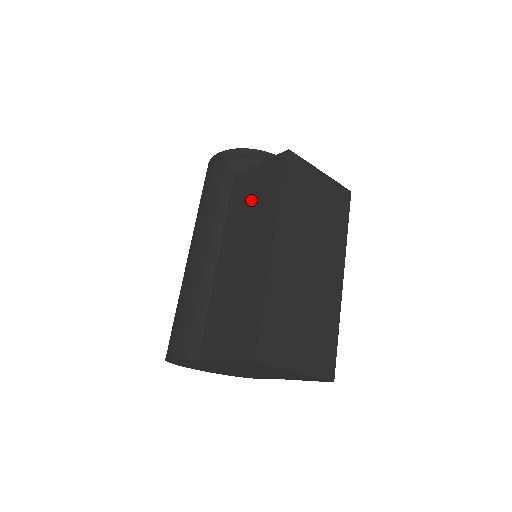
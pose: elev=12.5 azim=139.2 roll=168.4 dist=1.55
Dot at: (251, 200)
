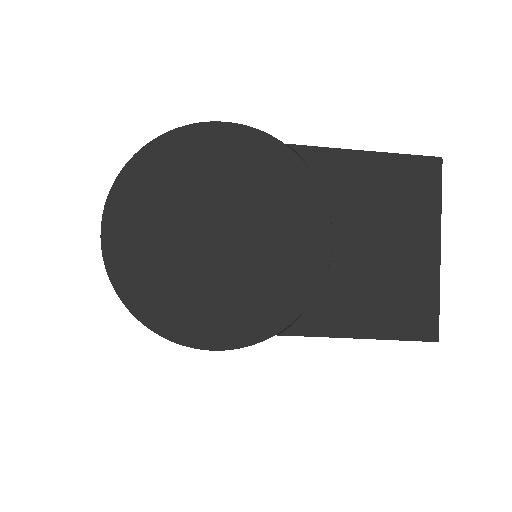
Dot at: occluded
